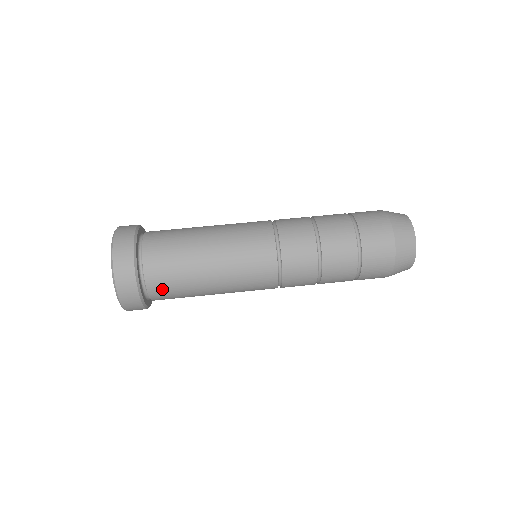
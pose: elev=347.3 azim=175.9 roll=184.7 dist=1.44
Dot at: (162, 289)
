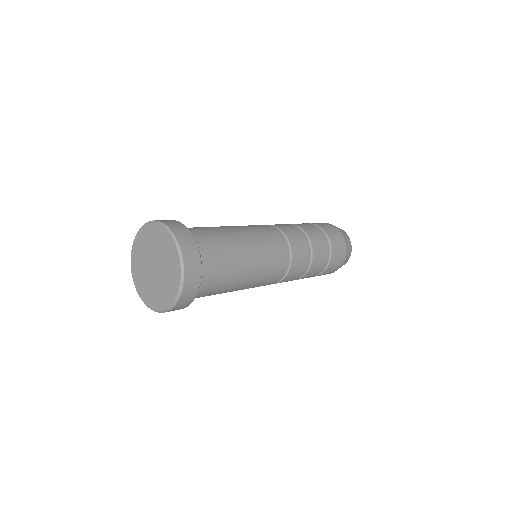
Dot at: (210, 285)
